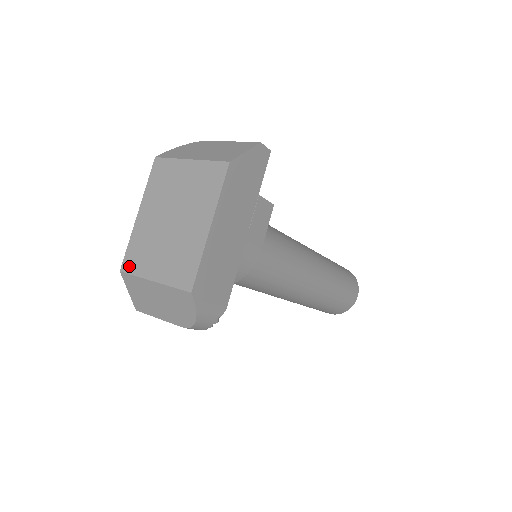
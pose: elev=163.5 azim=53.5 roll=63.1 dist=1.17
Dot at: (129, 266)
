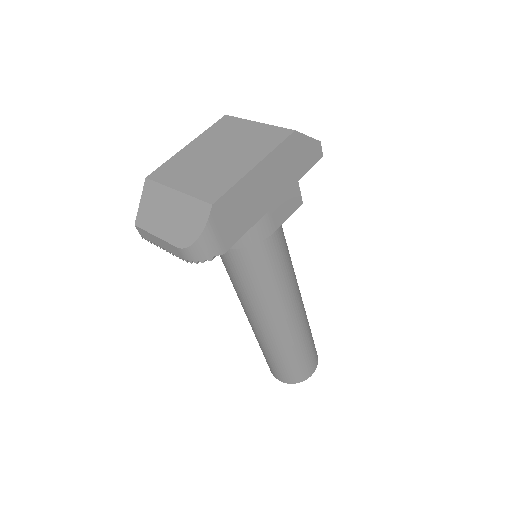
Dot at: (158, 176)
